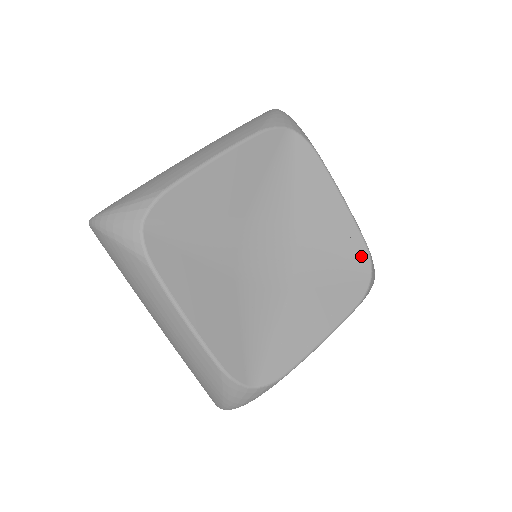
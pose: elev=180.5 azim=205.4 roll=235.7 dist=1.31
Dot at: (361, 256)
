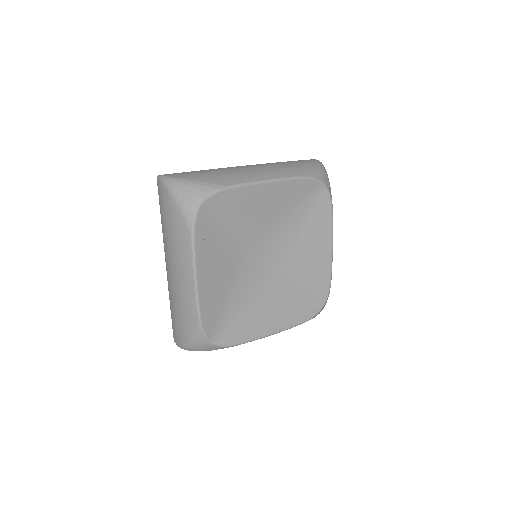
Dot at: (323, 291)
